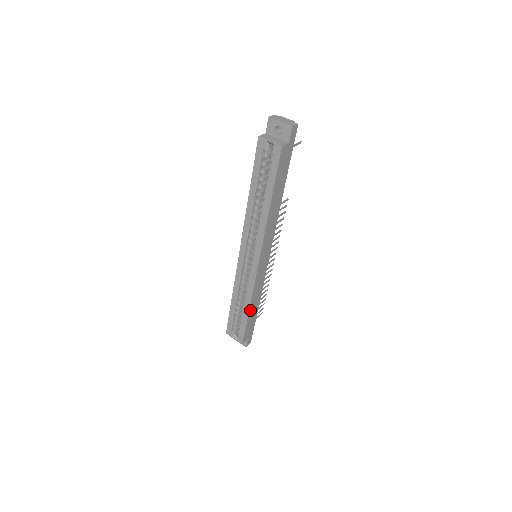
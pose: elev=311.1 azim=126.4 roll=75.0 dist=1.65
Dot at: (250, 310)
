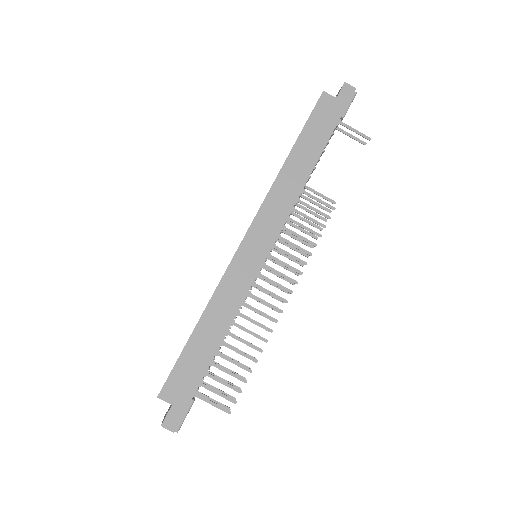
Dot at: (200, 327)
